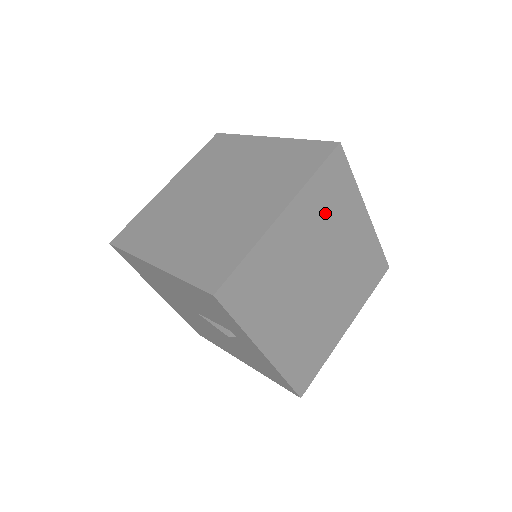
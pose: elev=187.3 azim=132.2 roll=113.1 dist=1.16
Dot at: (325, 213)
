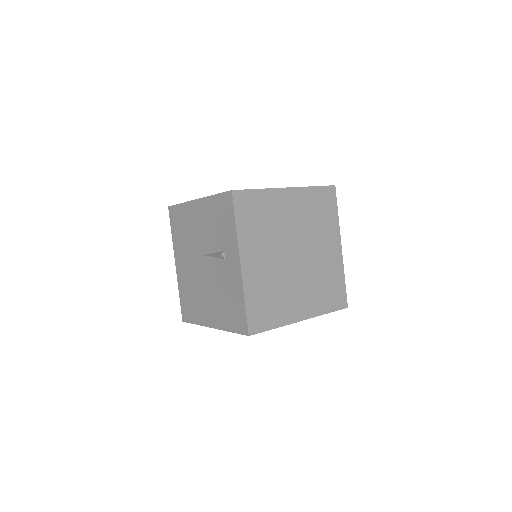
Dot at: (313, 216)
